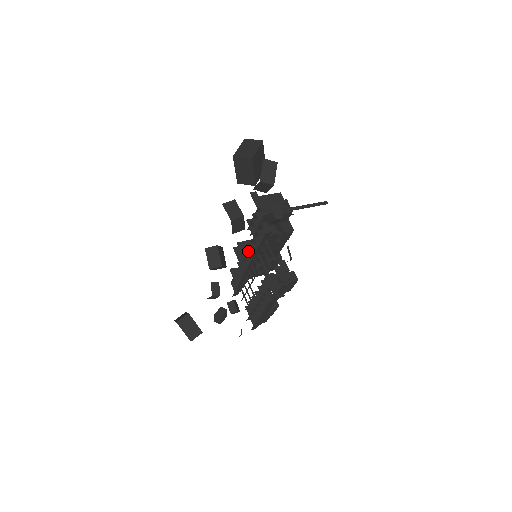
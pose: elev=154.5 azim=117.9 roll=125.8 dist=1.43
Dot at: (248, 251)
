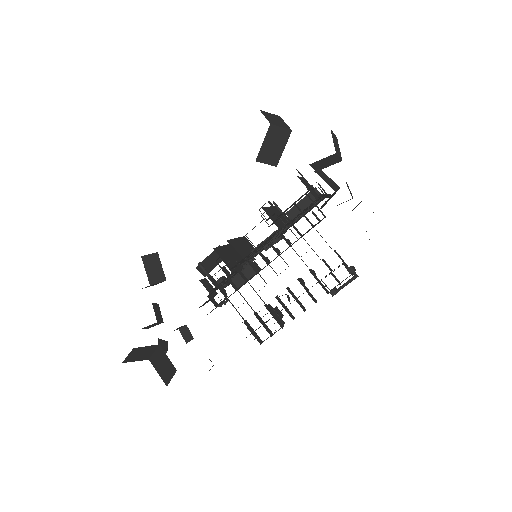
Dot at: (270, 245)
